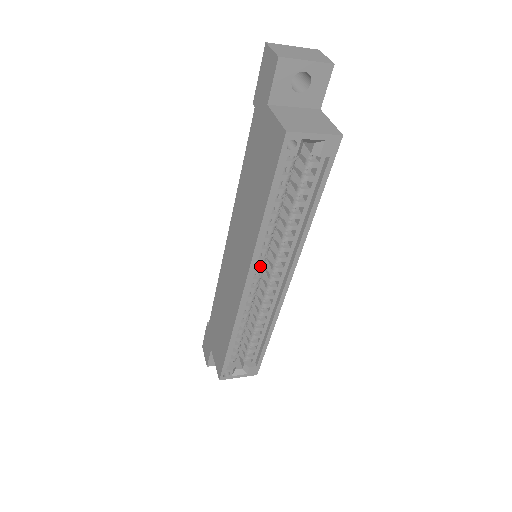
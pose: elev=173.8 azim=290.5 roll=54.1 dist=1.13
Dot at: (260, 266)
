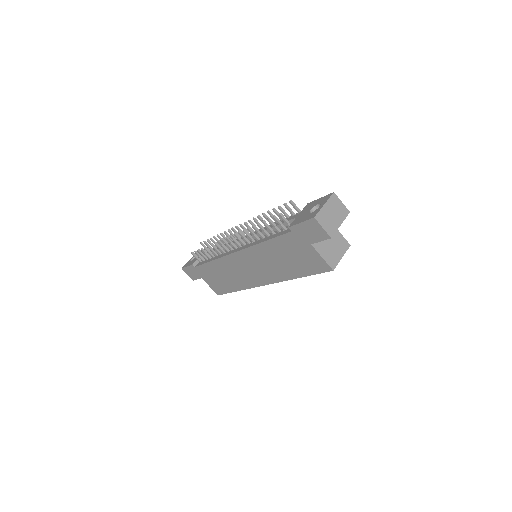
Dot at: occluded
